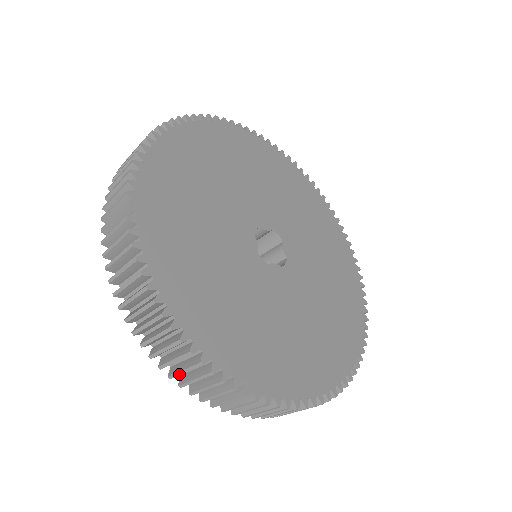
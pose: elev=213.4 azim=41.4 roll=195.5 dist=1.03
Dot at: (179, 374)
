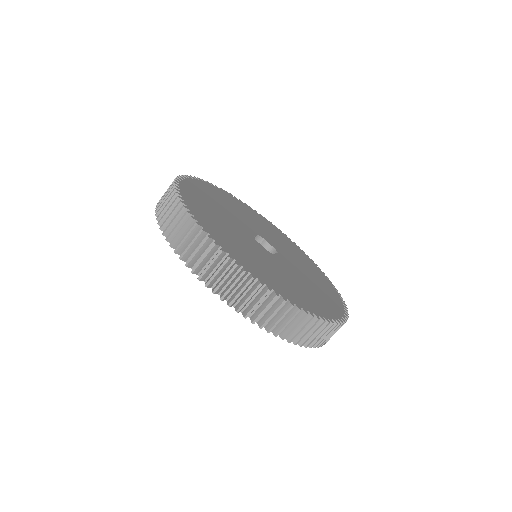
Dot at: (164, 215)
